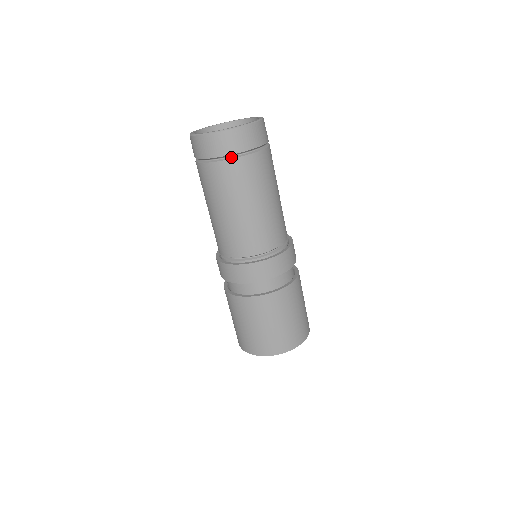
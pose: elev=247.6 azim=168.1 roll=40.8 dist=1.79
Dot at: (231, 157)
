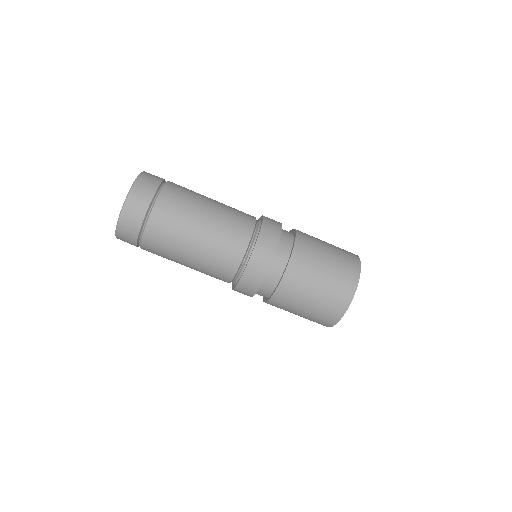
Dot at: (142, 232)
